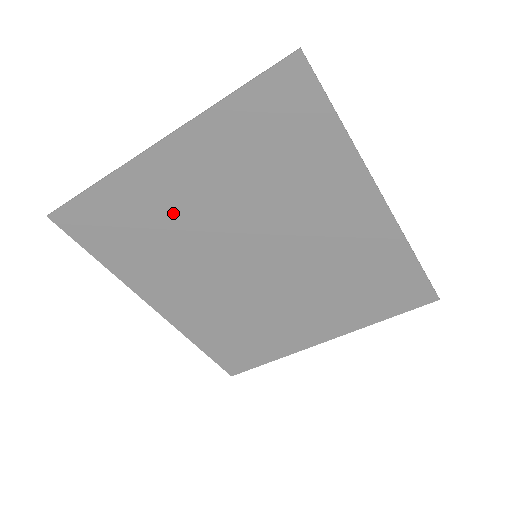
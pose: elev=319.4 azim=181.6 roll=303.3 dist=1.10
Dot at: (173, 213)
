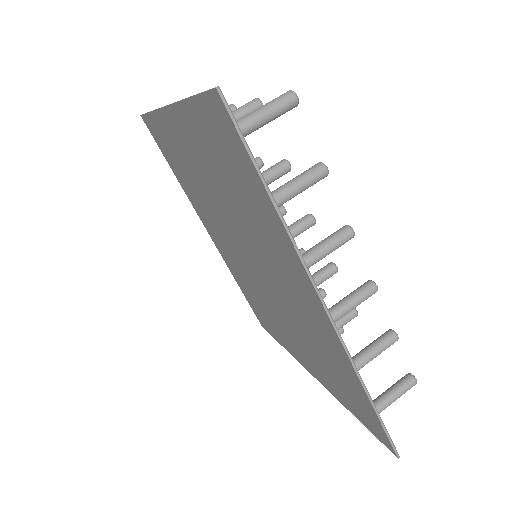
Dot at: (193, 172)
